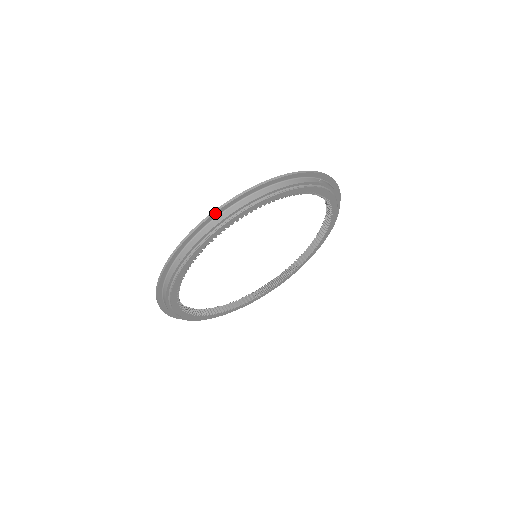
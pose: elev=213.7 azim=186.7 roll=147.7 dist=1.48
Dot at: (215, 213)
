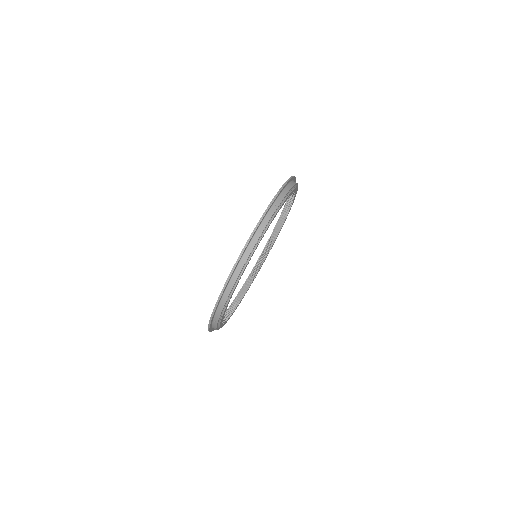
Dot at: (290, 179)
